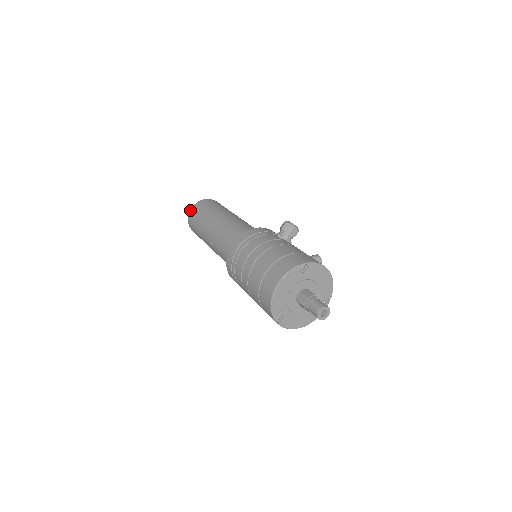
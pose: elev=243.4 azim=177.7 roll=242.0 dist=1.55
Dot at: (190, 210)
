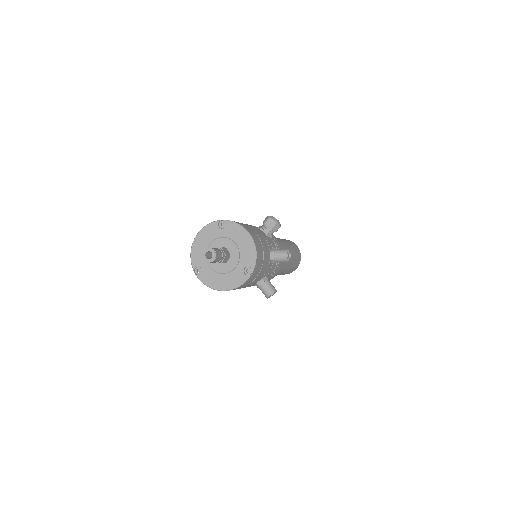
Dot at: occluded
